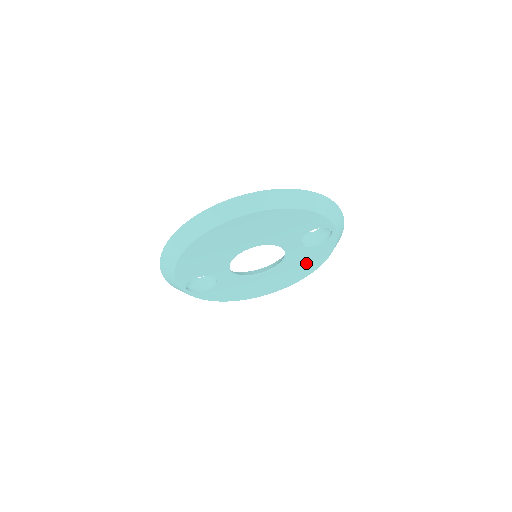
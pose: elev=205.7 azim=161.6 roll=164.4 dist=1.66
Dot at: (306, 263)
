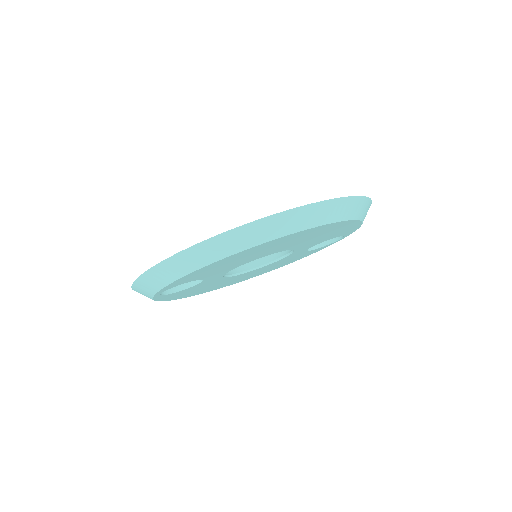
Dot at: (283, 263)
